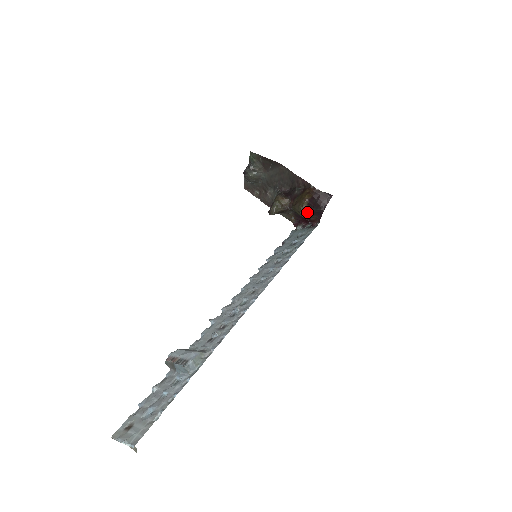
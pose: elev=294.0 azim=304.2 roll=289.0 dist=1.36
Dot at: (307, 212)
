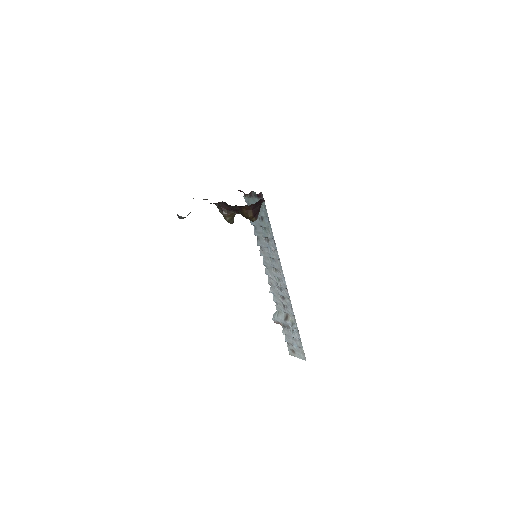
Dot at: (257, 216)
